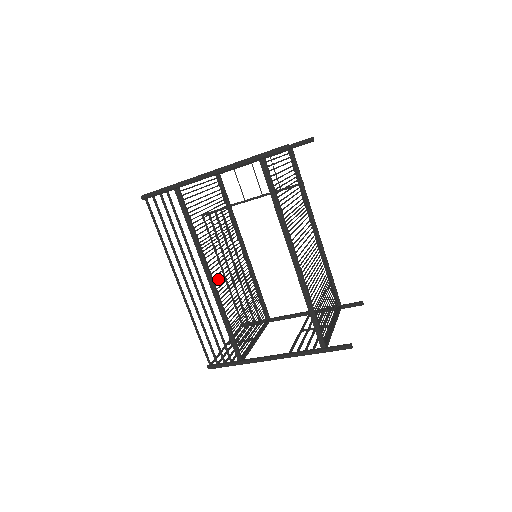
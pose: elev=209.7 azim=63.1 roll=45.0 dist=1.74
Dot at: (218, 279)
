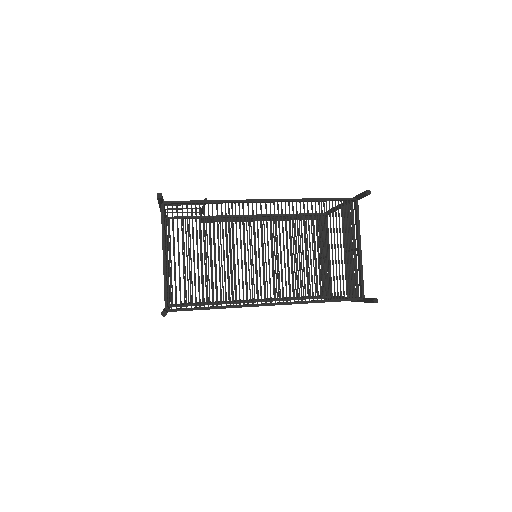
Dot at: occluded
